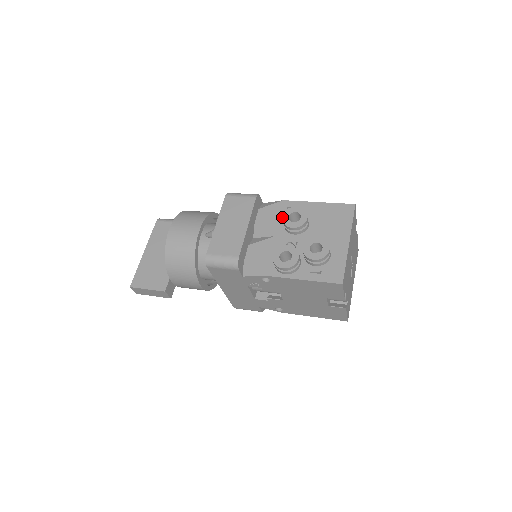
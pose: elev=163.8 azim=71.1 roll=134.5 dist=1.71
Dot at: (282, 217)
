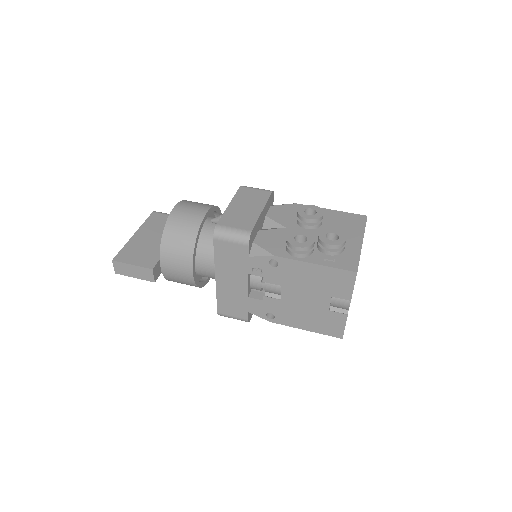
Dot at: (297, 210)
